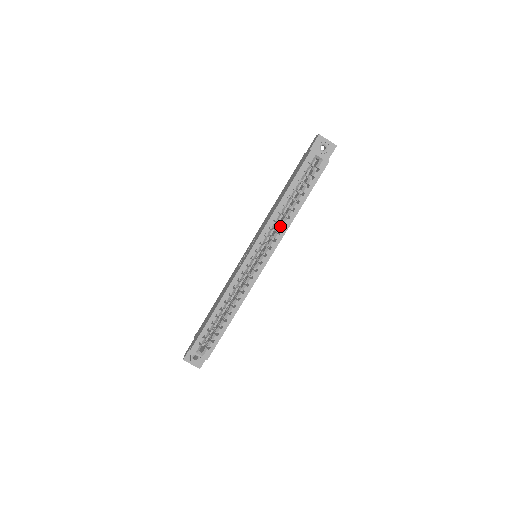
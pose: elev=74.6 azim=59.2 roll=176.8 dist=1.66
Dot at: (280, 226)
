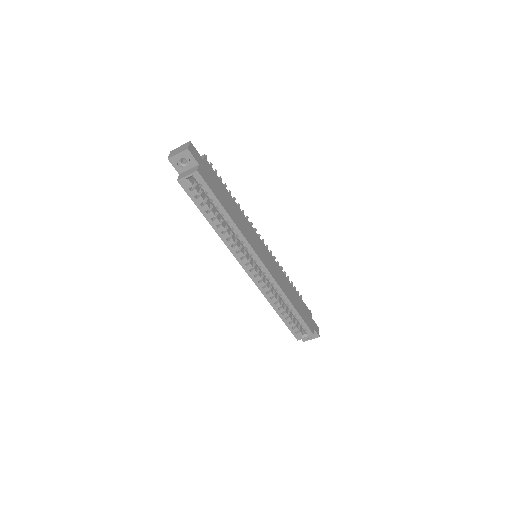
Dot at: occluded
